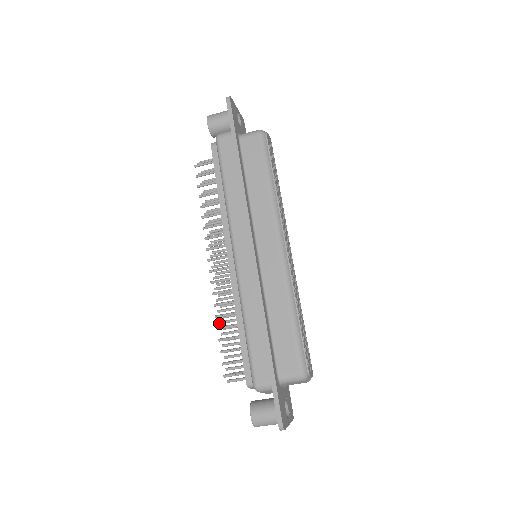
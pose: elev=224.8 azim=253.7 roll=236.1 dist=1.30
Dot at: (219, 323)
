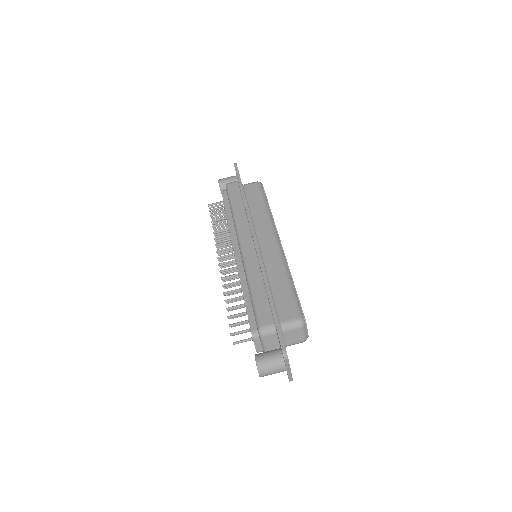
Dot at: occluded
